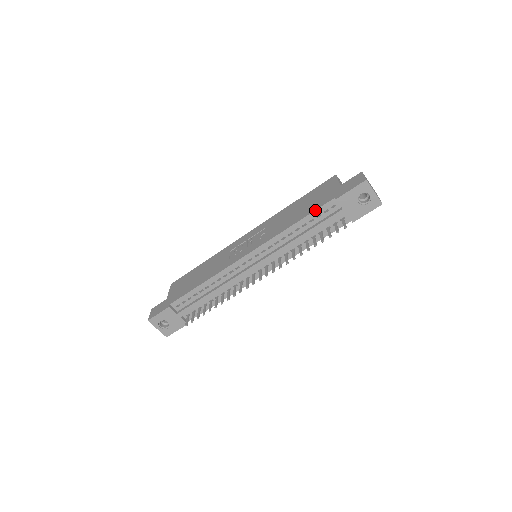
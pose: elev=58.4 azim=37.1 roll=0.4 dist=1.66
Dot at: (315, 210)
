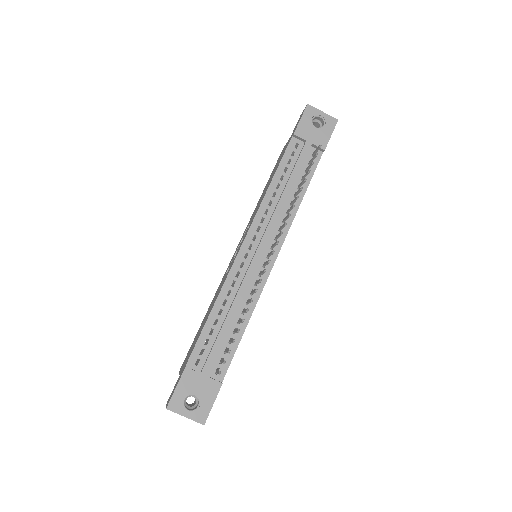
Dot at: (282, 157)
